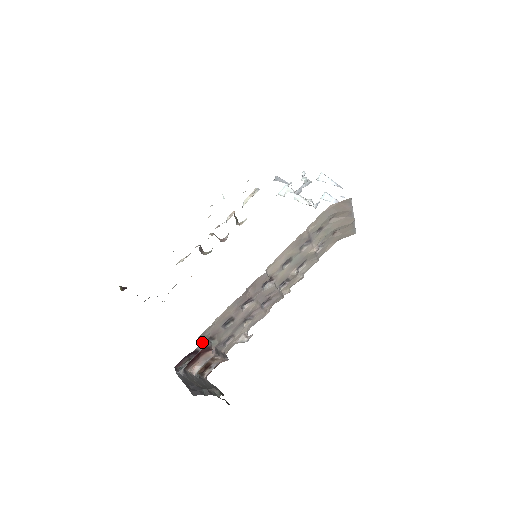
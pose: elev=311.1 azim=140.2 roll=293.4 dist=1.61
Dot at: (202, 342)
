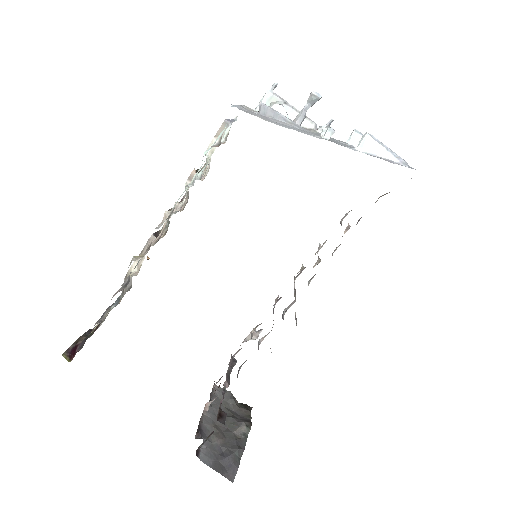
Dot at: (222, 419)
